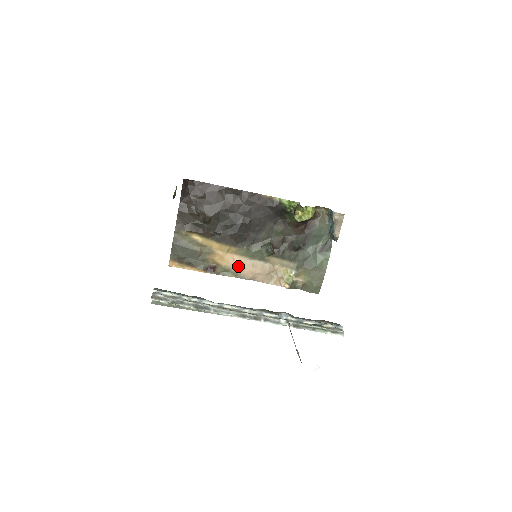
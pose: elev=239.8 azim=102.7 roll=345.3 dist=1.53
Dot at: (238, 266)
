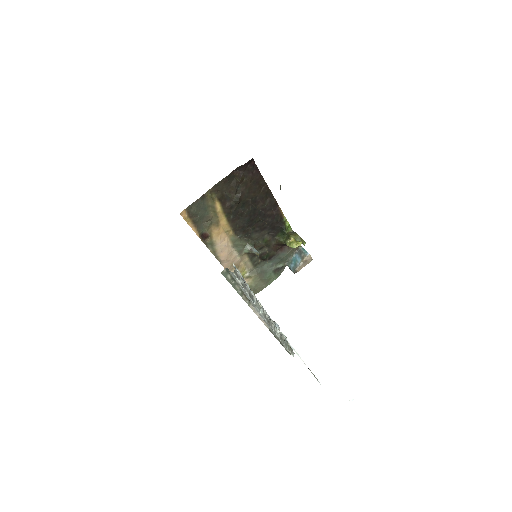
Dot at: (222, 247)
